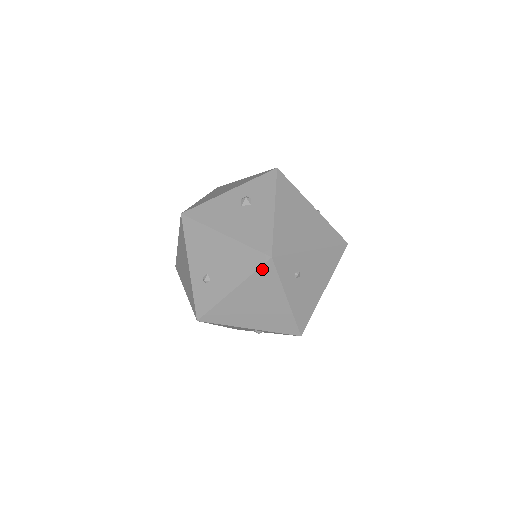
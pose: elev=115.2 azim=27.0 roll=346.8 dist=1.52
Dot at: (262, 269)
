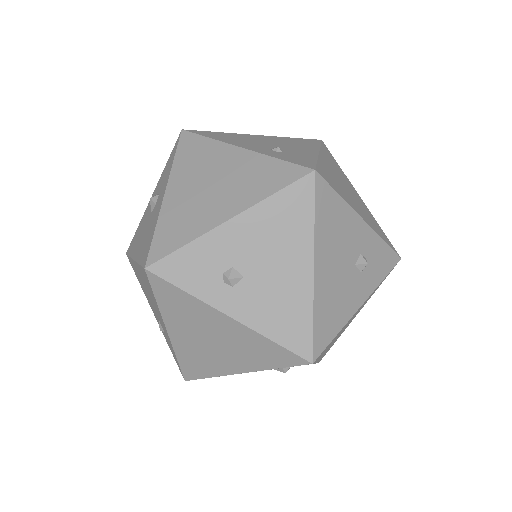
Dot at: (323, 146)
